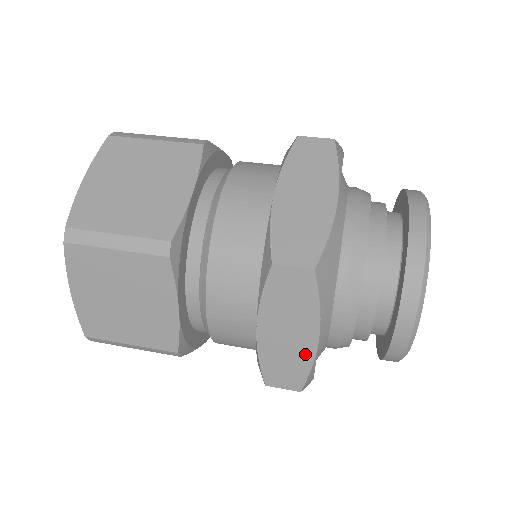
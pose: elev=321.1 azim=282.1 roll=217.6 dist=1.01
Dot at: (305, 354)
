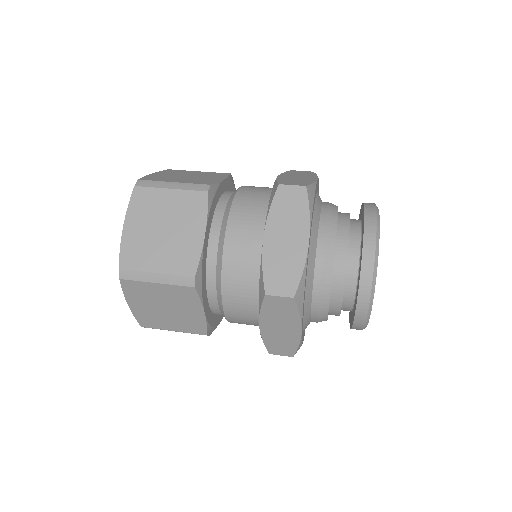
Dot at: (293, 339)
